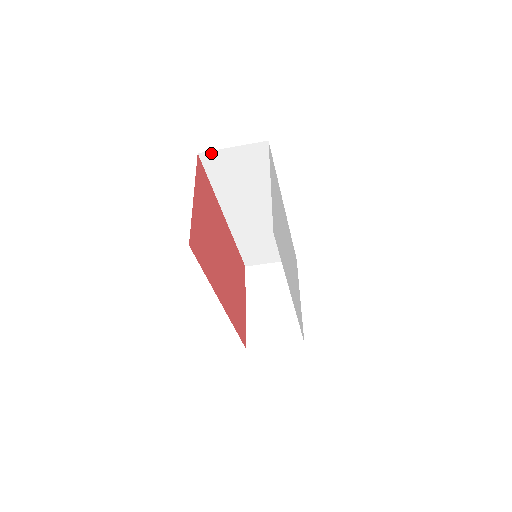
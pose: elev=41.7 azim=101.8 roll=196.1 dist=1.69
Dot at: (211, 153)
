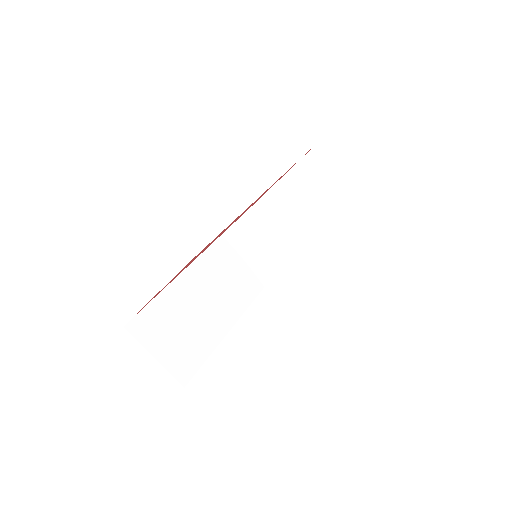
Dot at: (256, 218)
